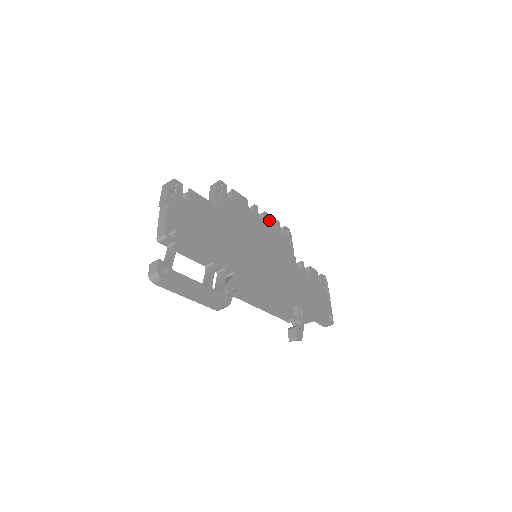
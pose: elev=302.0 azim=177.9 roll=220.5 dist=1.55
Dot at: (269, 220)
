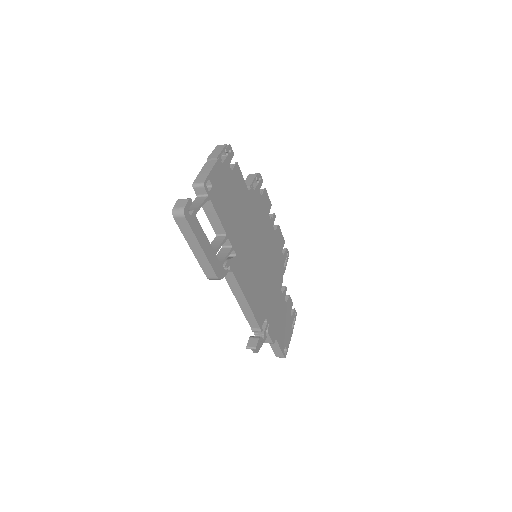
Dot at: (279, 234)
